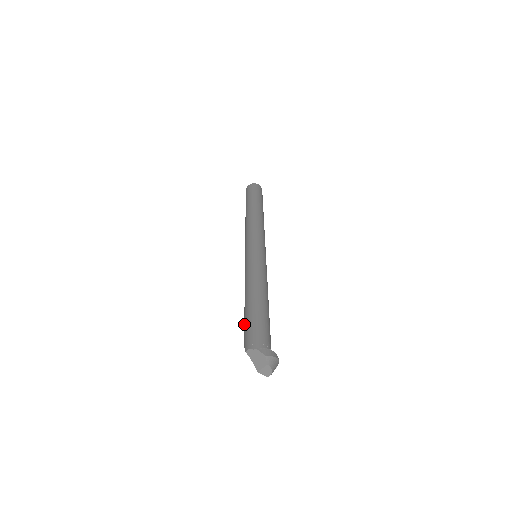
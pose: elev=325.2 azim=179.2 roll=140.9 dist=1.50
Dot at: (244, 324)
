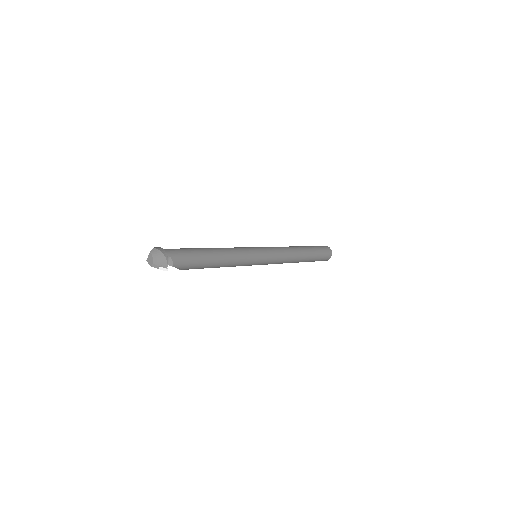
Dot at: occluded
